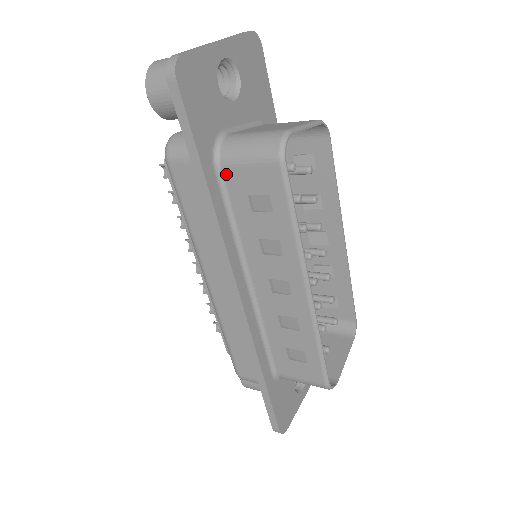
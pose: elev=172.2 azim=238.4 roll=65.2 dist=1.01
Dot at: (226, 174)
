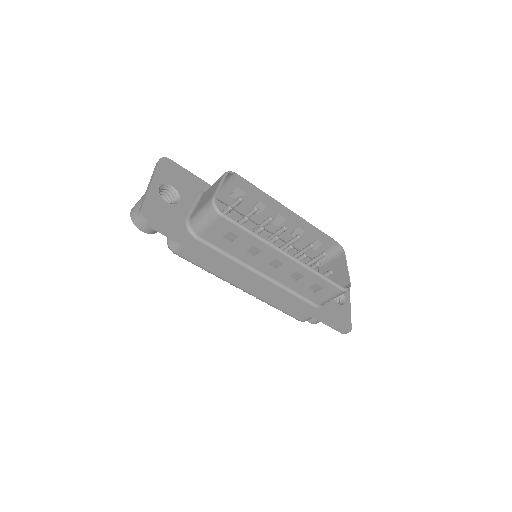
Dot at: (204, 237)
